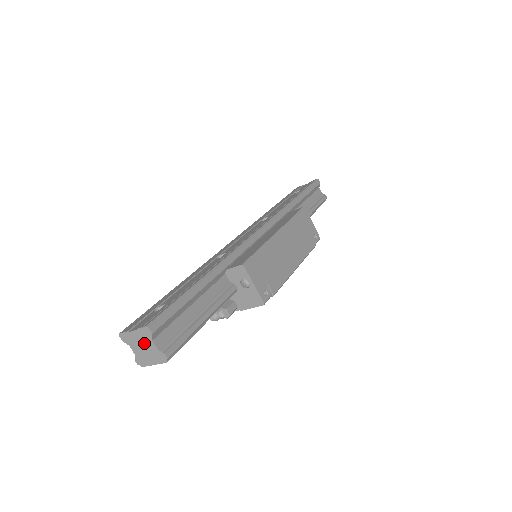
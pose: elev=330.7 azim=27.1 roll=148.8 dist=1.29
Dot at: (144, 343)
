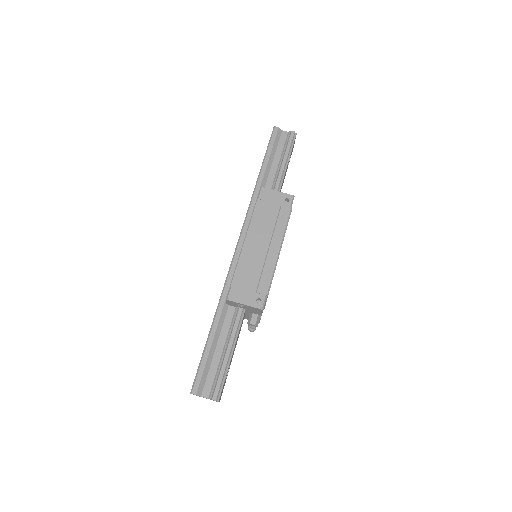
Dot at: occluded
